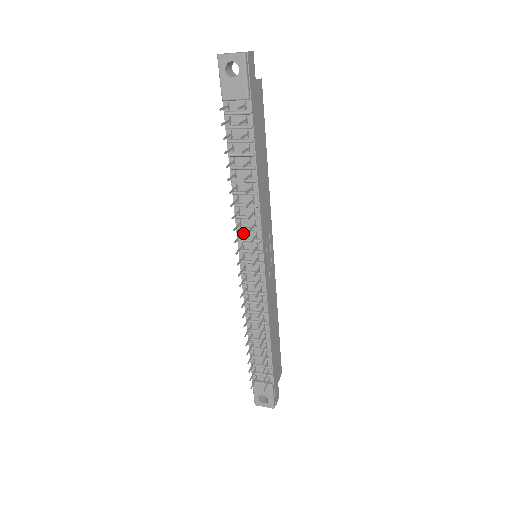
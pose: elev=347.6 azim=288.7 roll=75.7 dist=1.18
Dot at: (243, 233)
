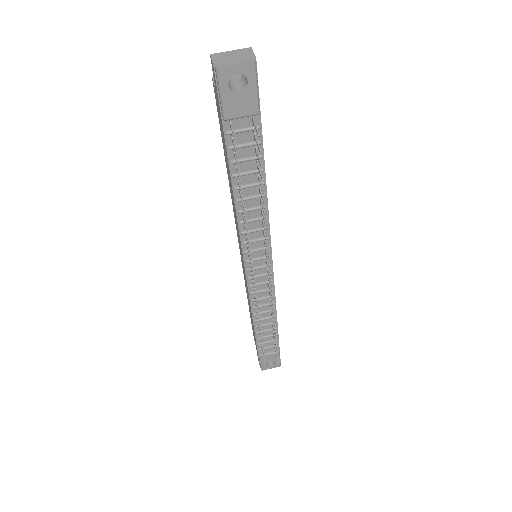
Dot at: (249, 245)
